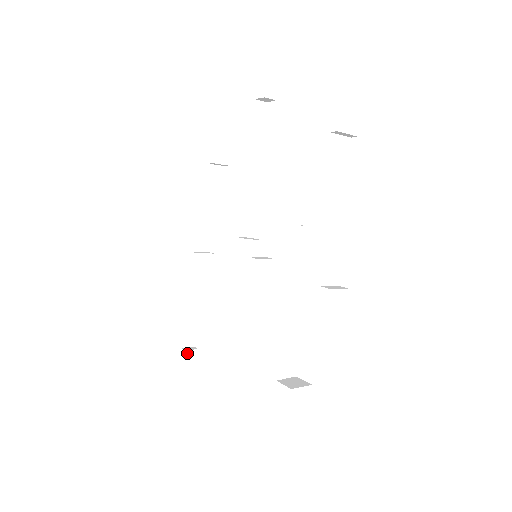
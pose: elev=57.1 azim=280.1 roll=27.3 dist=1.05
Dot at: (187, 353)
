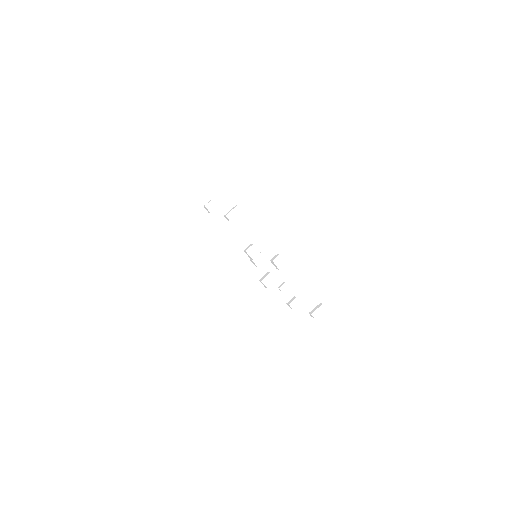
Dot at: (200, 209)
